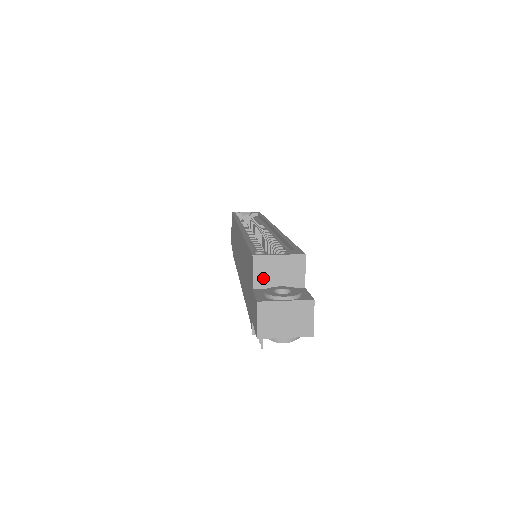
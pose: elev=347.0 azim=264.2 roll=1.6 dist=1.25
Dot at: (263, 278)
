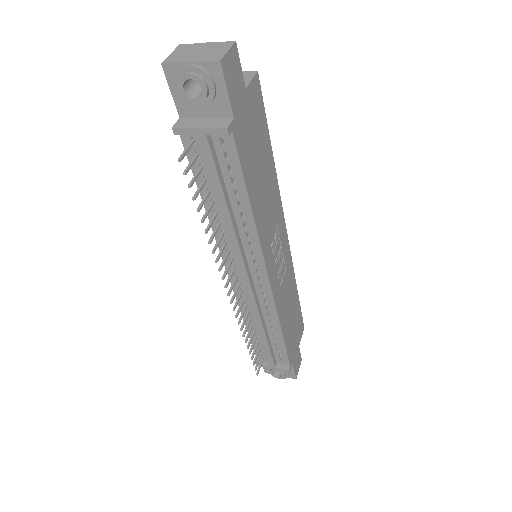
Dot at: occluded
